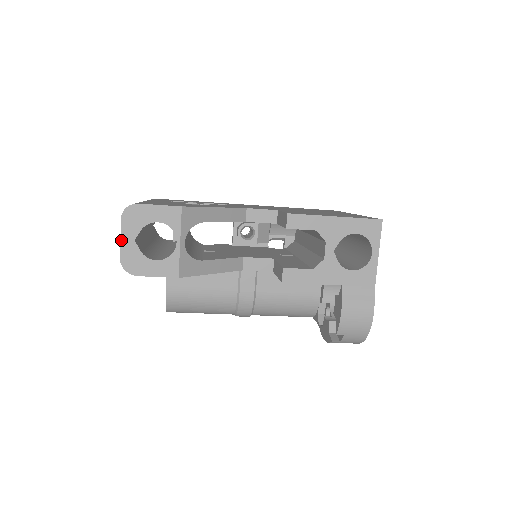
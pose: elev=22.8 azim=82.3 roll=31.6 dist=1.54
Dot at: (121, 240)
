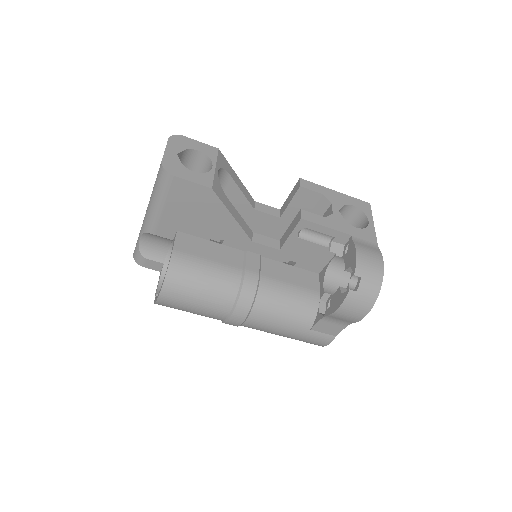
Dot at: (165, 151)
